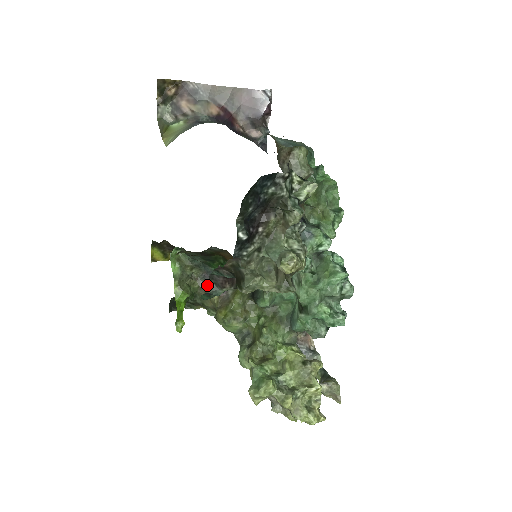
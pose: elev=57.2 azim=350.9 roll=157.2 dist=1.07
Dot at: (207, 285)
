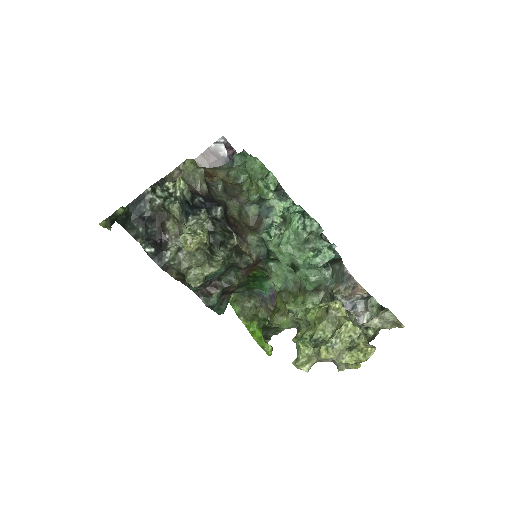
Dot at: occluded
